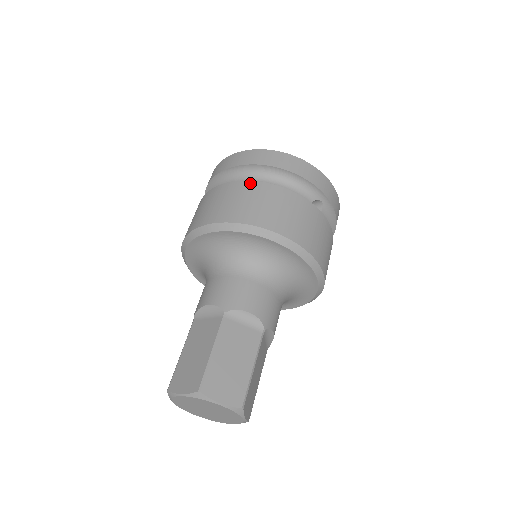
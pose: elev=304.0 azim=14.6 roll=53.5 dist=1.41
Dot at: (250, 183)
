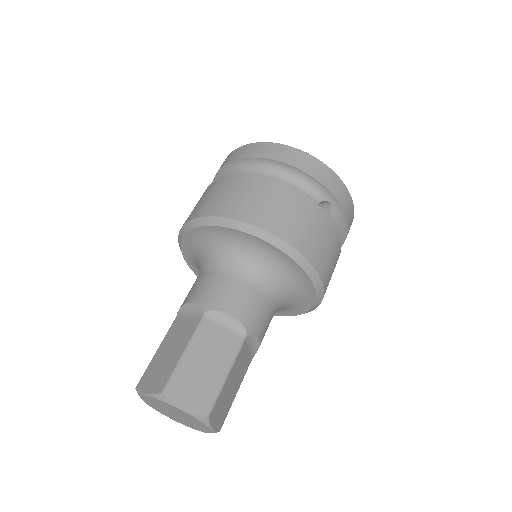
Dot at: (250, 177)
